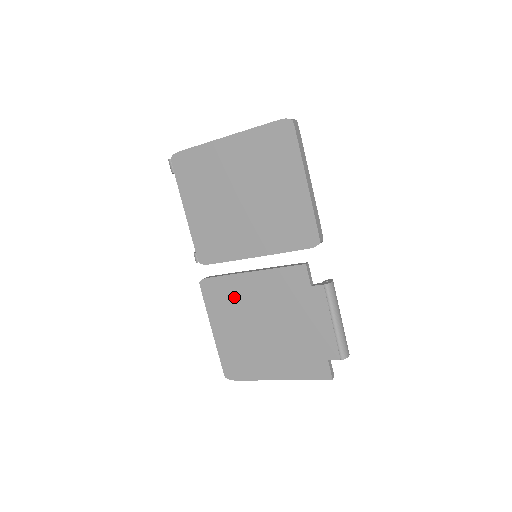
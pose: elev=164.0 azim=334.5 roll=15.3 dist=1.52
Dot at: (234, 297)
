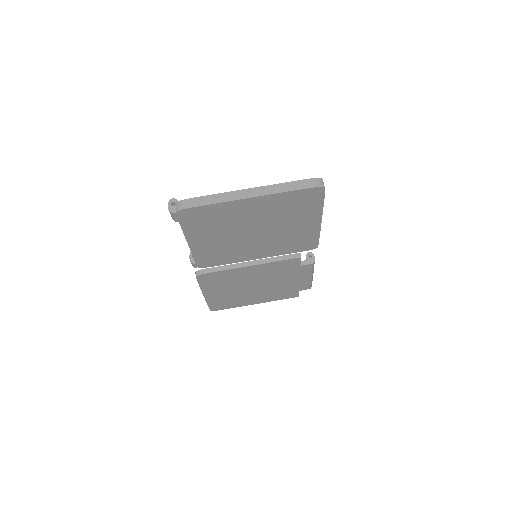
Dot at: (230, 279)
